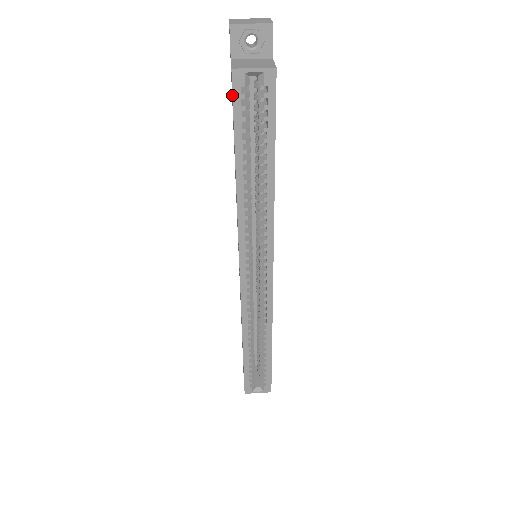
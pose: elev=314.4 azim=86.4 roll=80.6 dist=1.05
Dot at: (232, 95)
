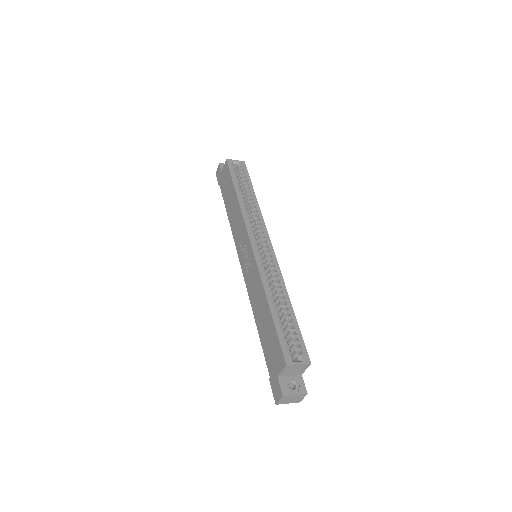
Dot at: (228, 166)
